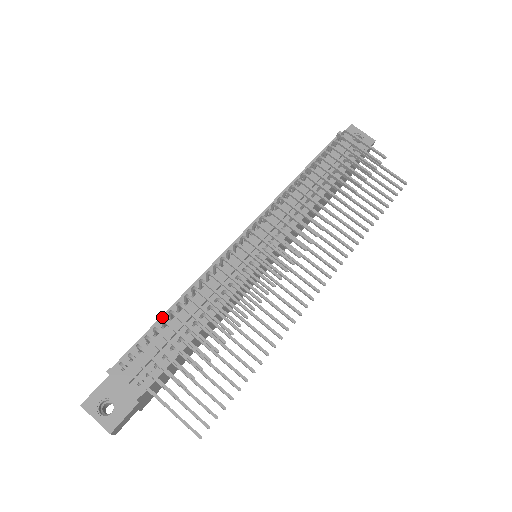
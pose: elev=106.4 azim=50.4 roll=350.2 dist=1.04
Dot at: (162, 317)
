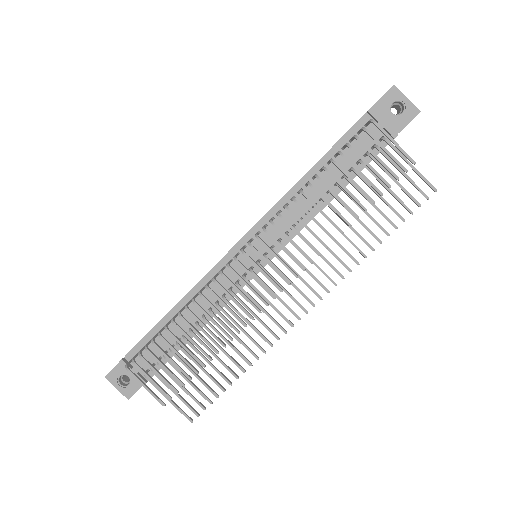
Dot at: (163, 319)
